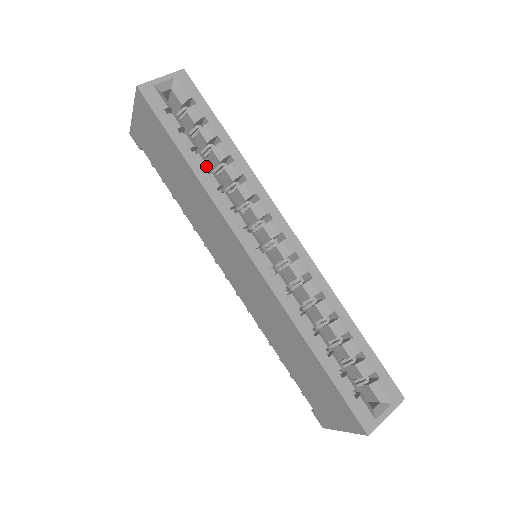
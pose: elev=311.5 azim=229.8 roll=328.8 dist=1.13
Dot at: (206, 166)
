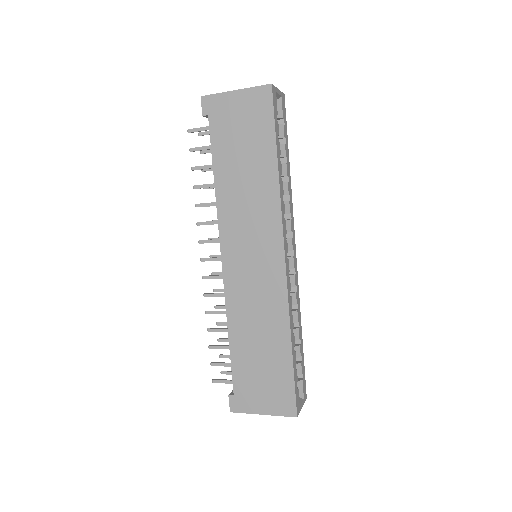
Dot at: occluded
